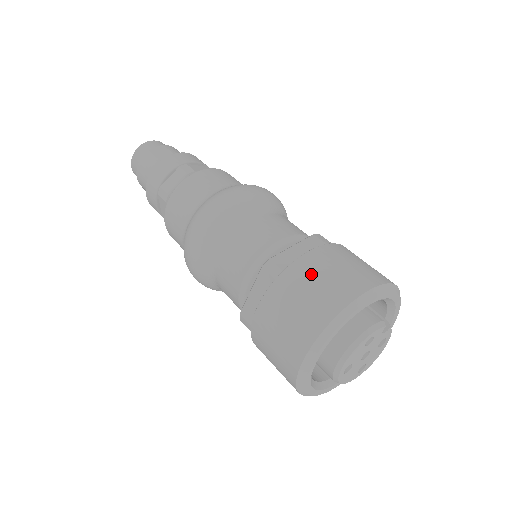
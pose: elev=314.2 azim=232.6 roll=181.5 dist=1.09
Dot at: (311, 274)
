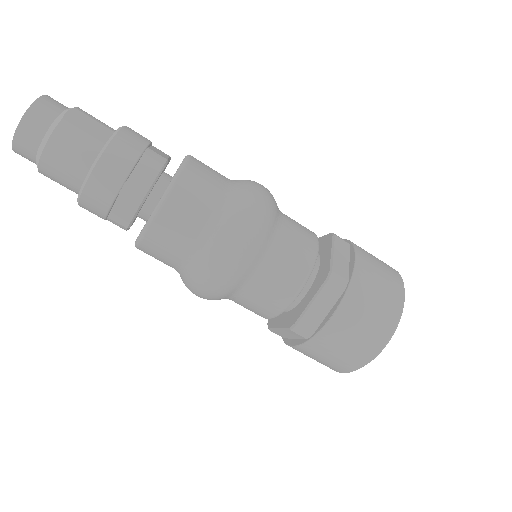
Dot at: (371, 279)
